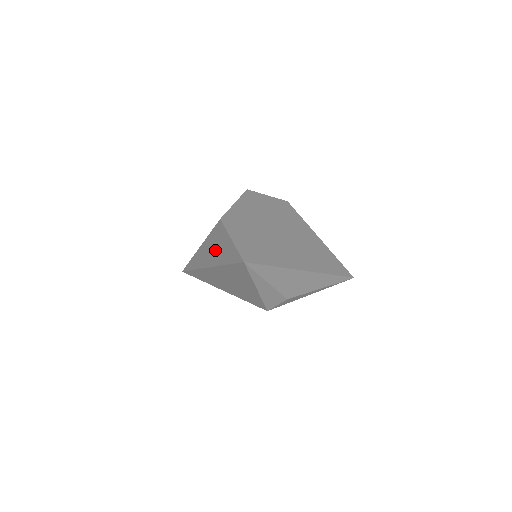
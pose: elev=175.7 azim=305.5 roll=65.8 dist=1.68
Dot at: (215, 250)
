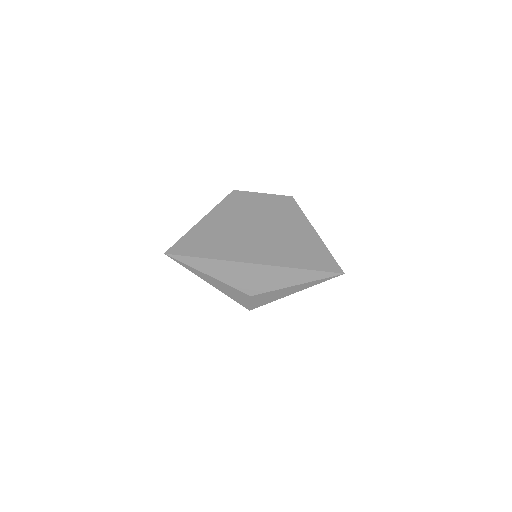
Dot at: occluded
